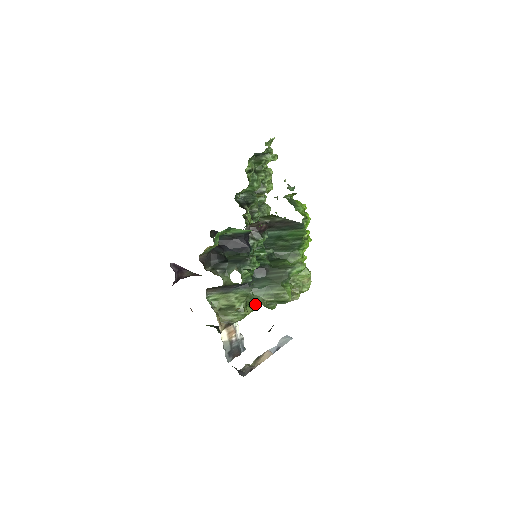
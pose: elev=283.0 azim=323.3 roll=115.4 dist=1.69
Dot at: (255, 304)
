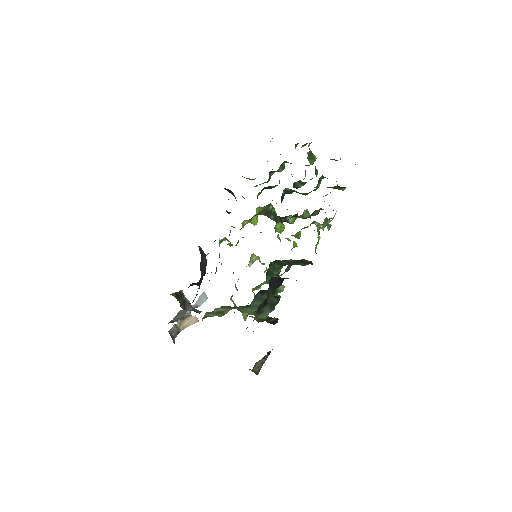
Dot at: occluded
